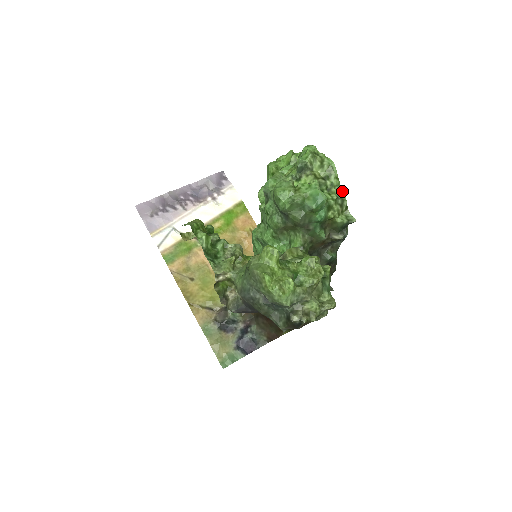
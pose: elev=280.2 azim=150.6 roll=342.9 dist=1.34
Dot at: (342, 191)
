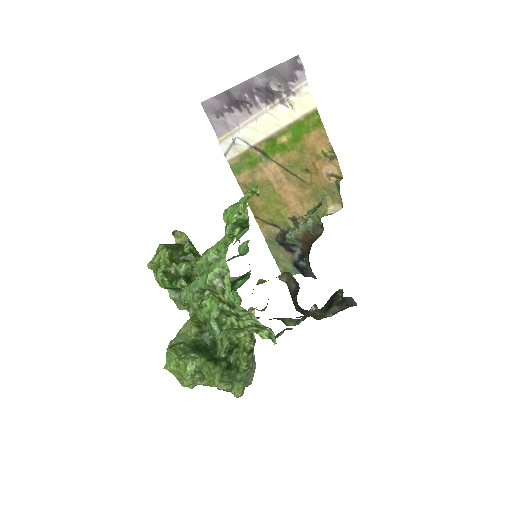
Dot at: (255, 319)
